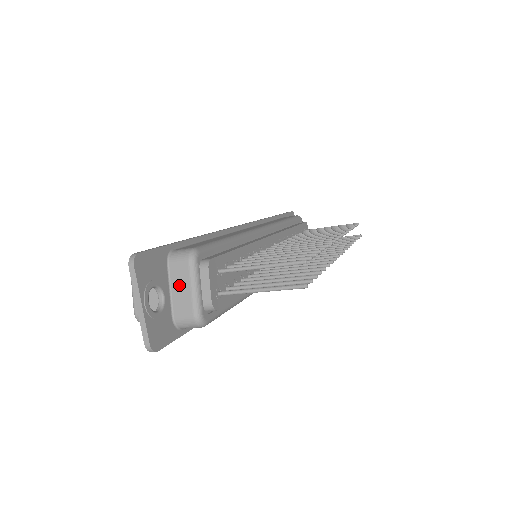
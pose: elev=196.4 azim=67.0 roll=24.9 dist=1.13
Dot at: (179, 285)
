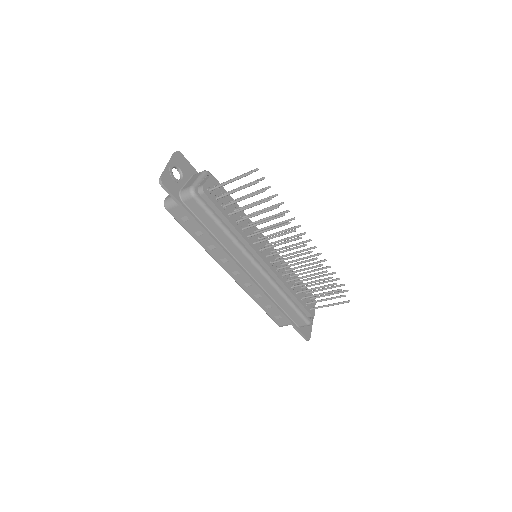
Dot at: (192, 180)
